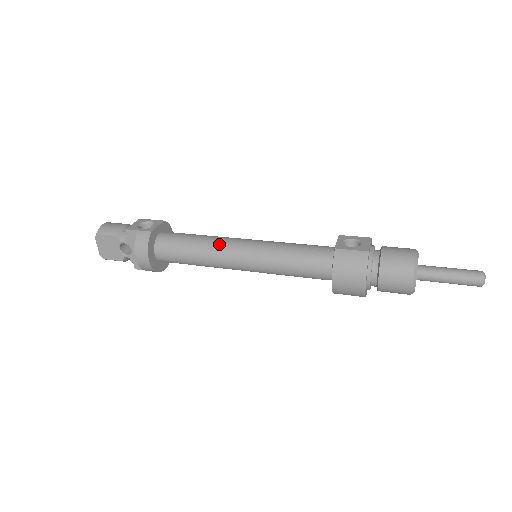
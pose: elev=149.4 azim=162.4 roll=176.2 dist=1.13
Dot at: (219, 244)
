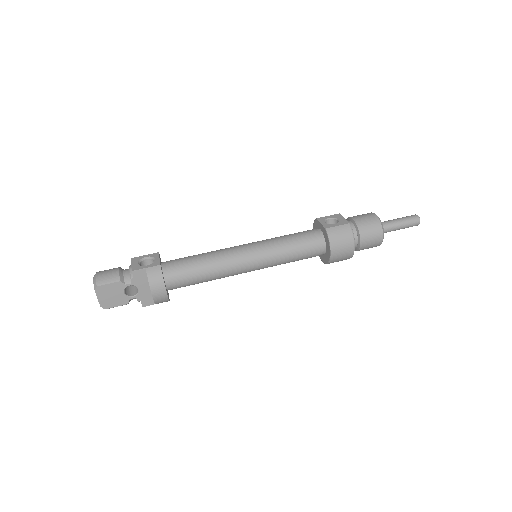
Dot at: (226, 256)
